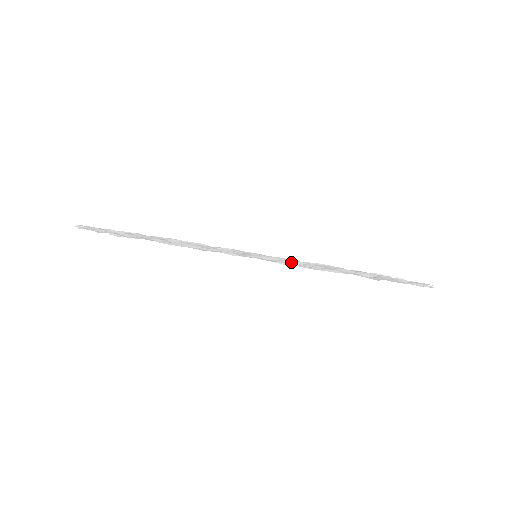
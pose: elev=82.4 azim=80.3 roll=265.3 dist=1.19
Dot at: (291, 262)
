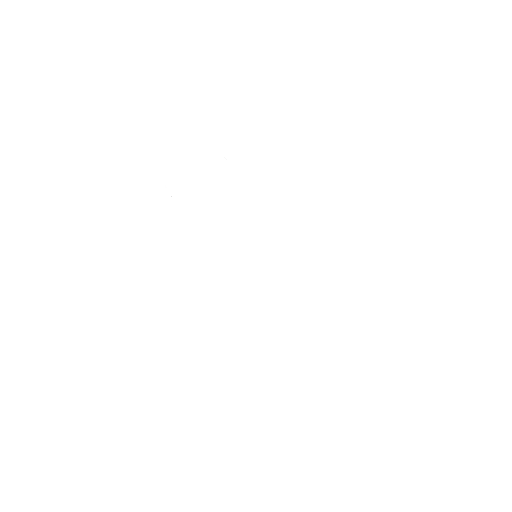
Dot at: (267, 279)
